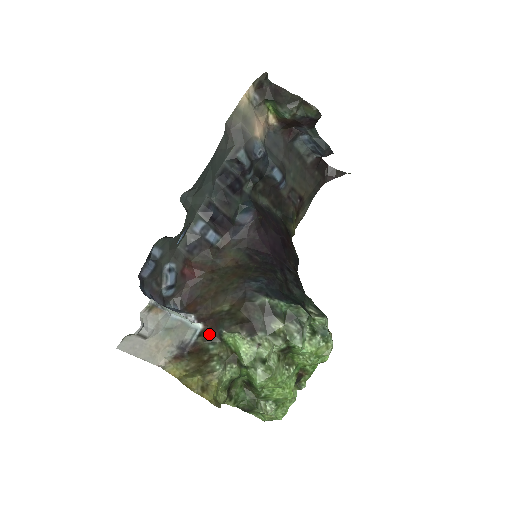
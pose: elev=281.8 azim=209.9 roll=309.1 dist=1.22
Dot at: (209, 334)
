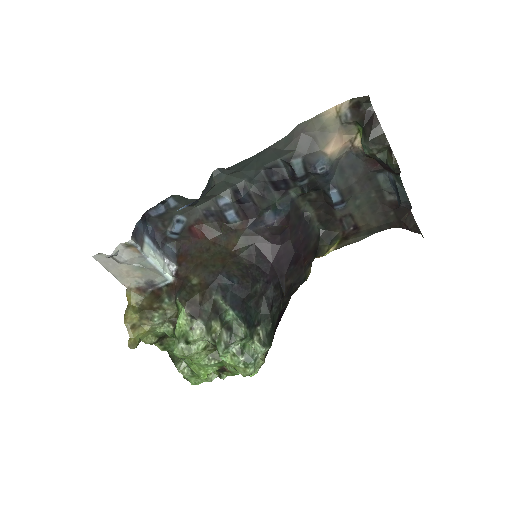
Dot at: (172, 290)
